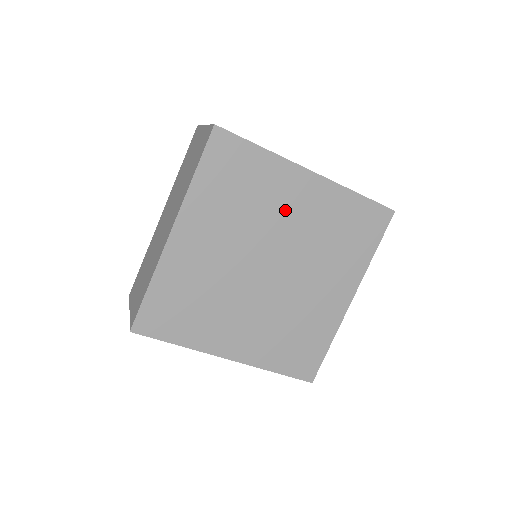
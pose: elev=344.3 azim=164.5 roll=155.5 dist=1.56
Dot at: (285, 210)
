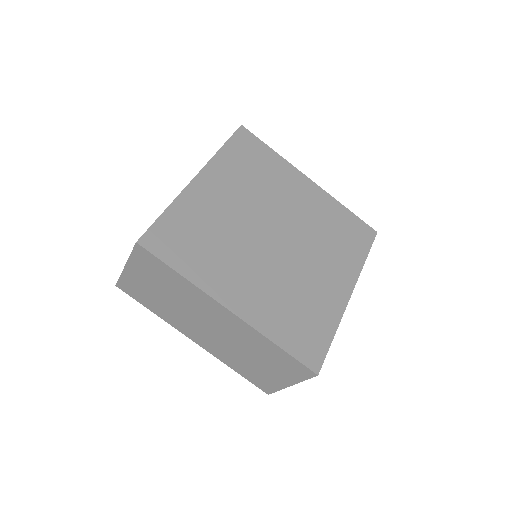
Dot at: (290, 197)
